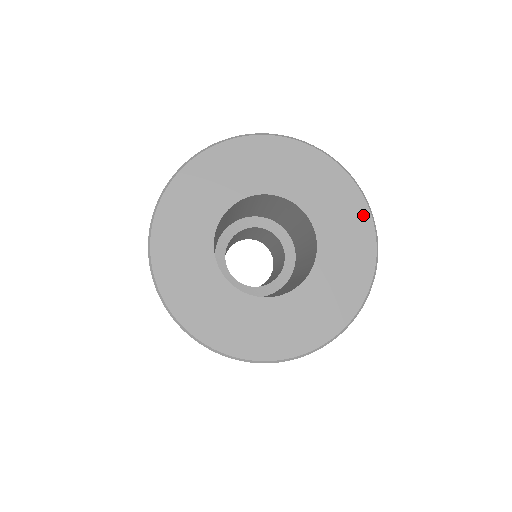
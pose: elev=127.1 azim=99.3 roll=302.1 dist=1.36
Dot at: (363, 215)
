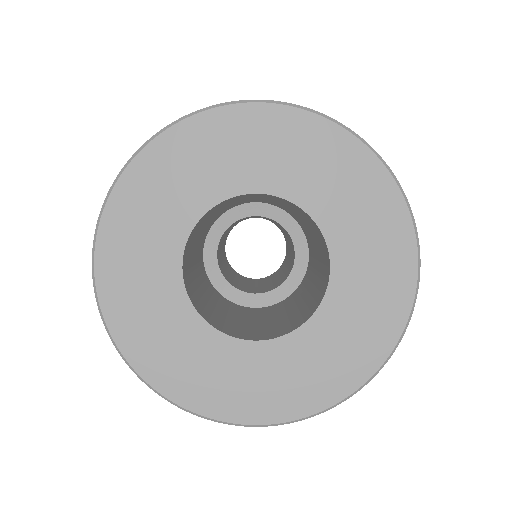
Dot at: (404, 242)
